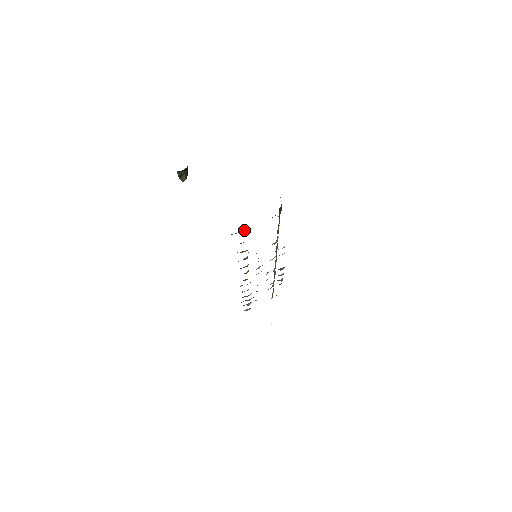
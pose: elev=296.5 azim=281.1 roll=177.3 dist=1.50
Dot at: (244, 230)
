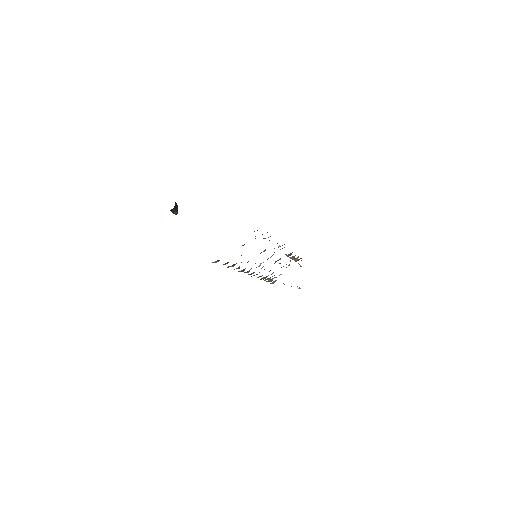
Dot at: occluded
